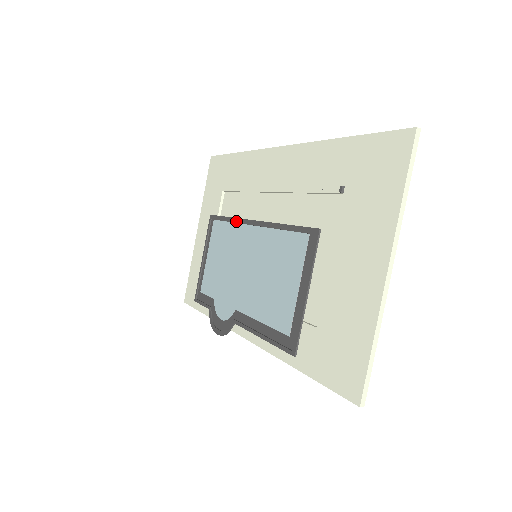
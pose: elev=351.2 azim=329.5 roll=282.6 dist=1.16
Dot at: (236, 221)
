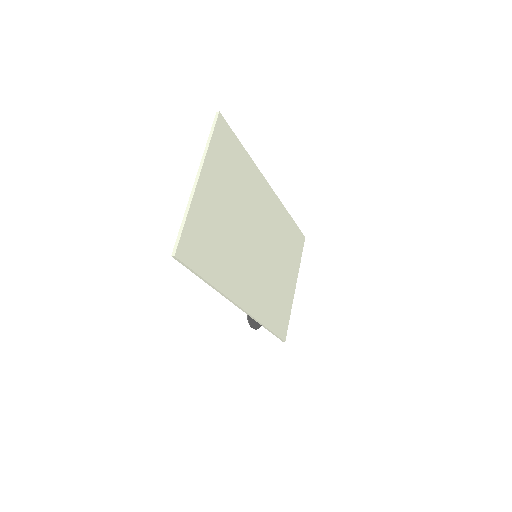
Dot at: occluded
